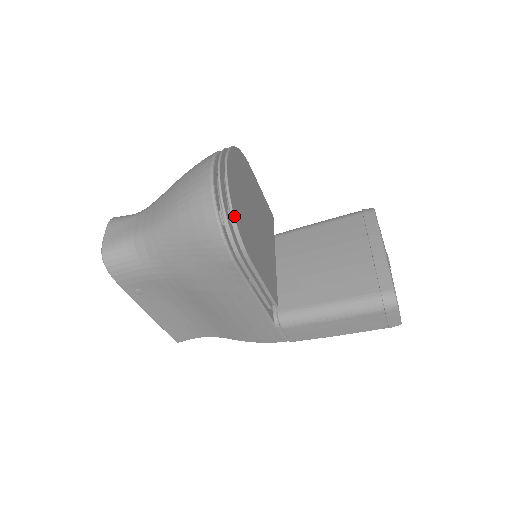
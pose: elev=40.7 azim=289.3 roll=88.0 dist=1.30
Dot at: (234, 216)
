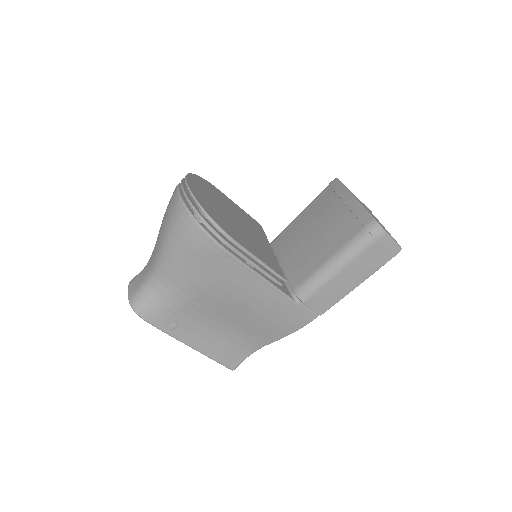
Dot at: (205, 211)
